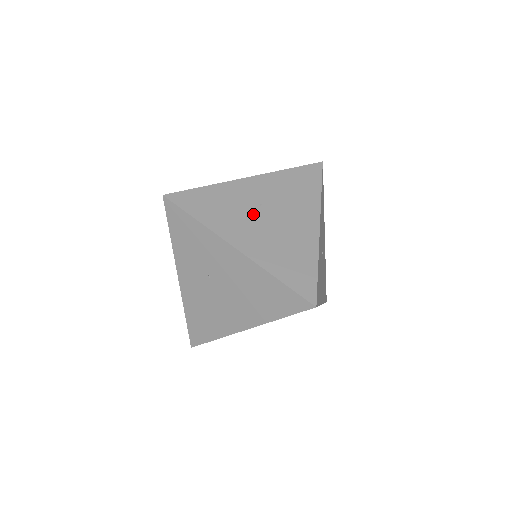
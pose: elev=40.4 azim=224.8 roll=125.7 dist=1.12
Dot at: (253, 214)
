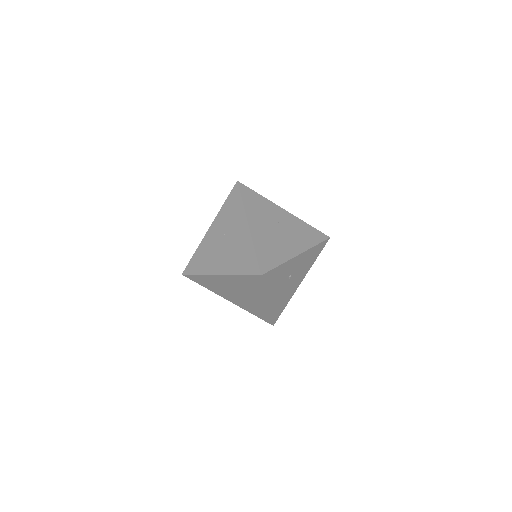
Dot at: (271, 222)
